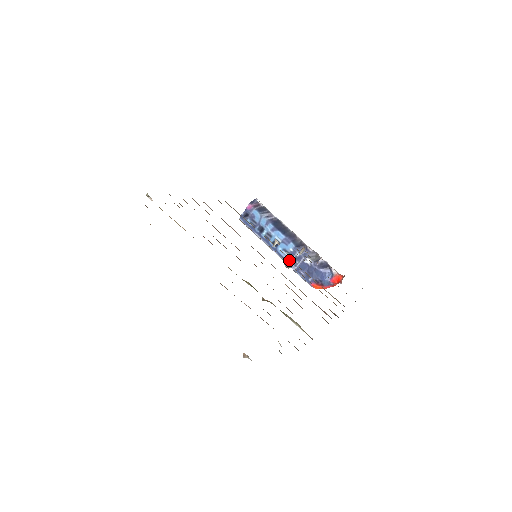
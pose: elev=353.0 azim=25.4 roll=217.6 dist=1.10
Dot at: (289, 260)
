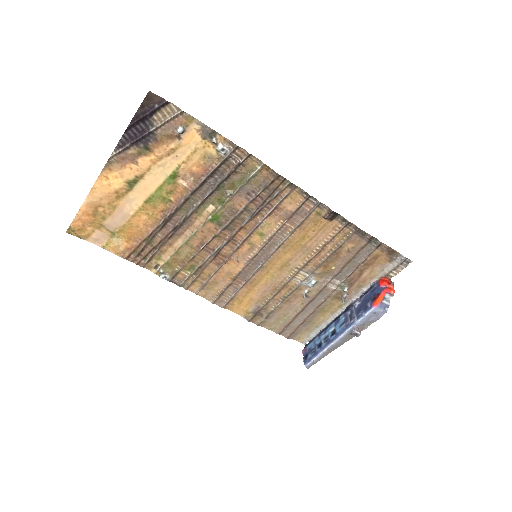
Dot at: (348, 323)
